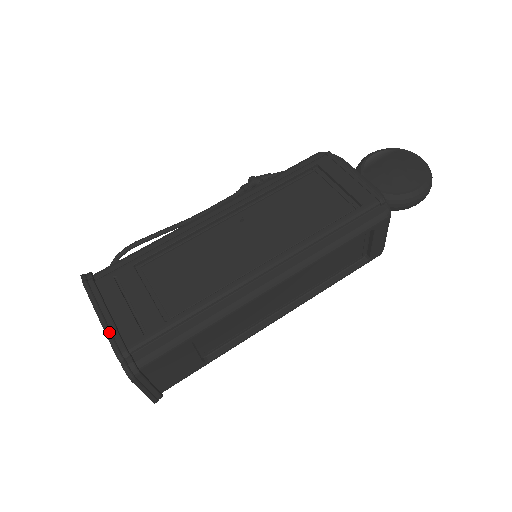
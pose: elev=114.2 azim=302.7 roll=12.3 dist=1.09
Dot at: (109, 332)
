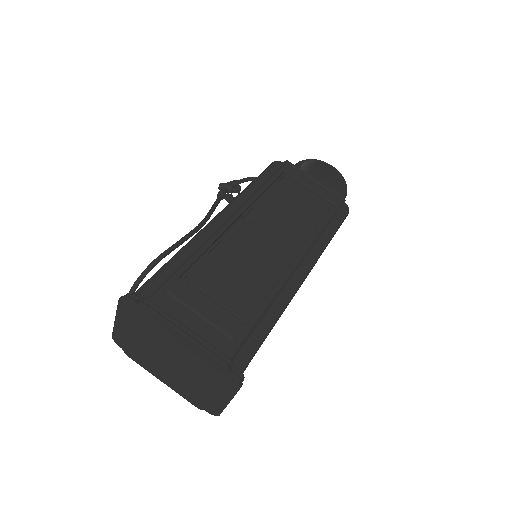
Dot at: (204, 347)
